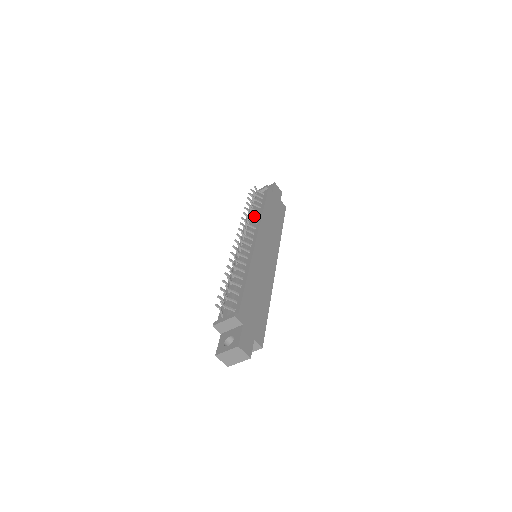
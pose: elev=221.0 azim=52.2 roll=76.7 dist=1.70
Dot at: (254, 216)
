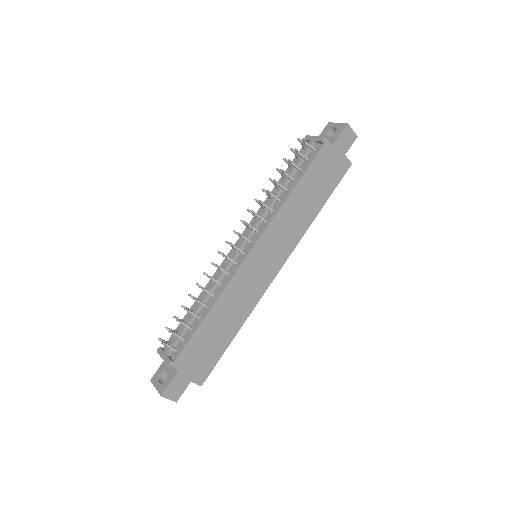
Dot at: (275, 198)
